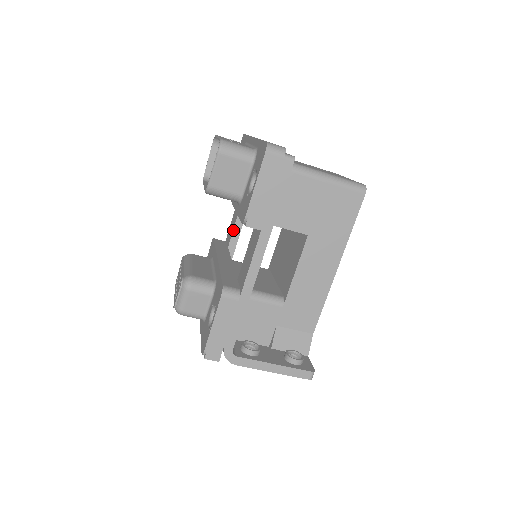
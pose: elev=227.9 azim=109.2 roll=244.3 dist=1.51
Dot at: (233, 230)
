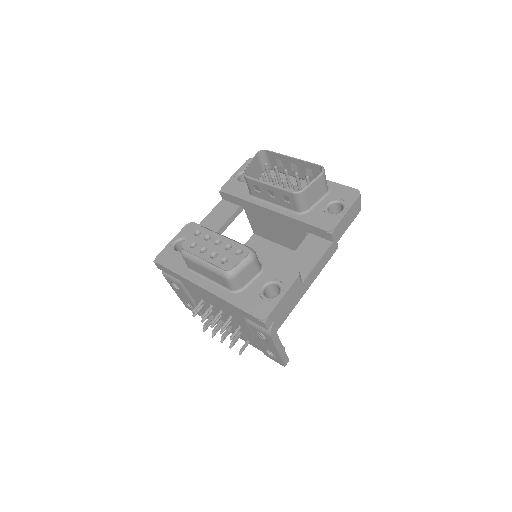
Dot at: (223, 225)
